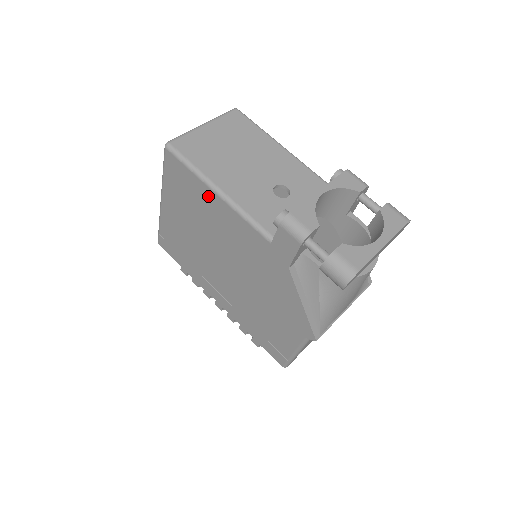
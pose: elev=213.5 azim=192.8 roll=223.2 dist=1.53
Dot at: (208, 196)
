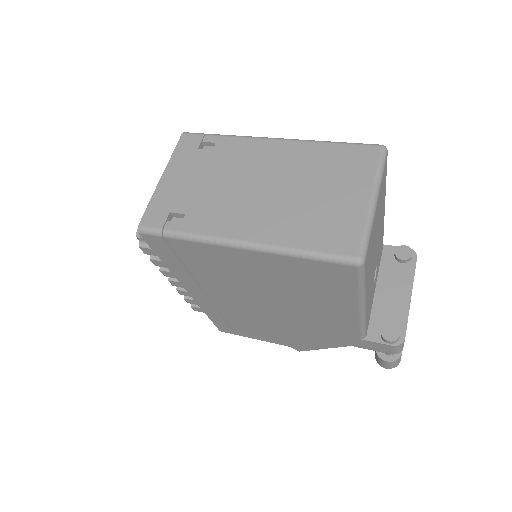
Dot at: (344, 303)
